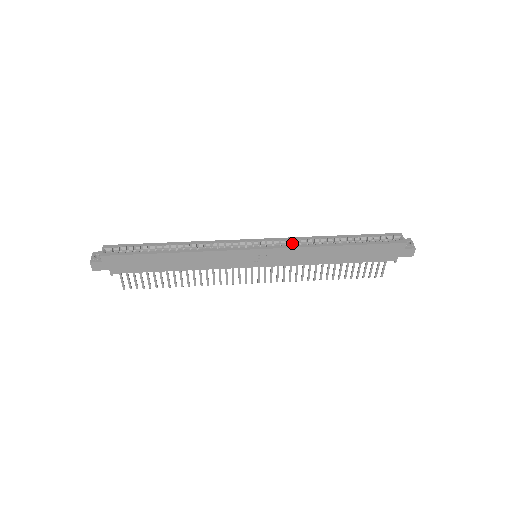
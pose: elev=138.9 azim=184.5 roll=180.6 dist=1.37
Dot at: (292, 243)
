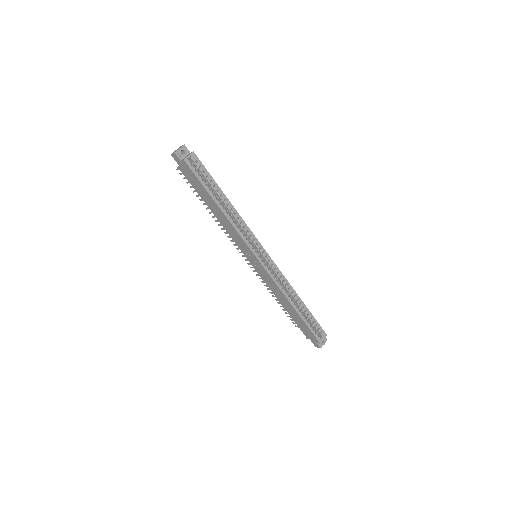
Dot at: (279, 276)
